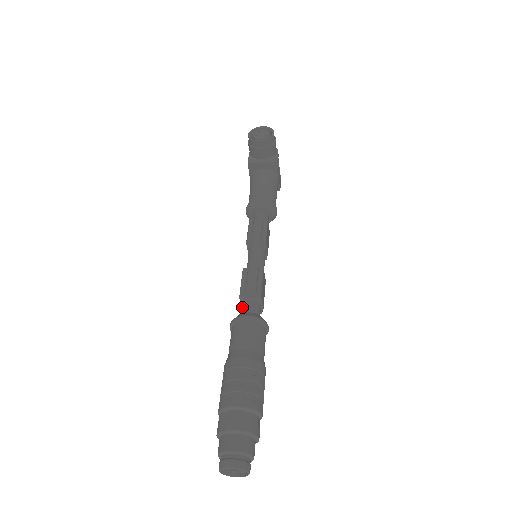
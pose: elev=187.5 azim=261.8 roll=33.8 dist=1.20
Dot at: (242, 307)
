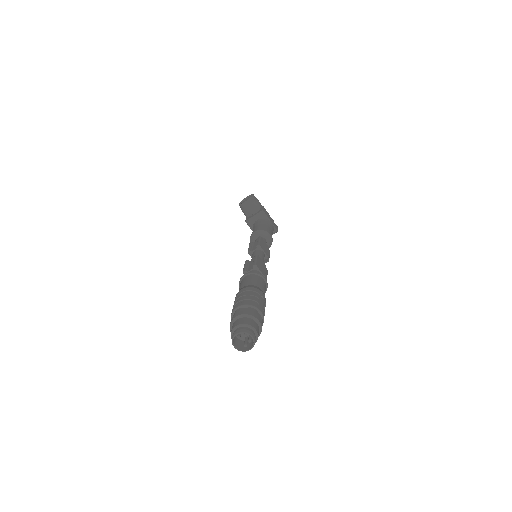
Dot at: occluded
